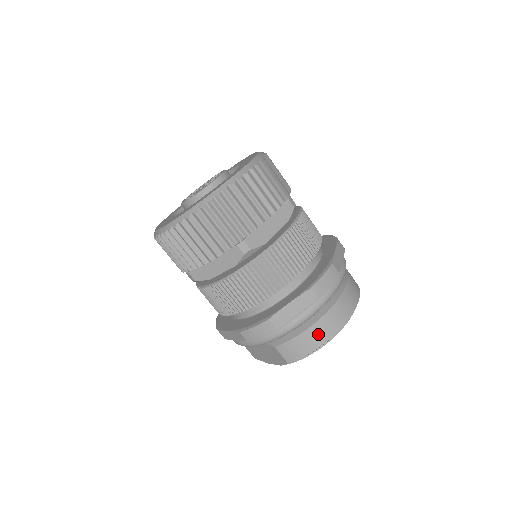
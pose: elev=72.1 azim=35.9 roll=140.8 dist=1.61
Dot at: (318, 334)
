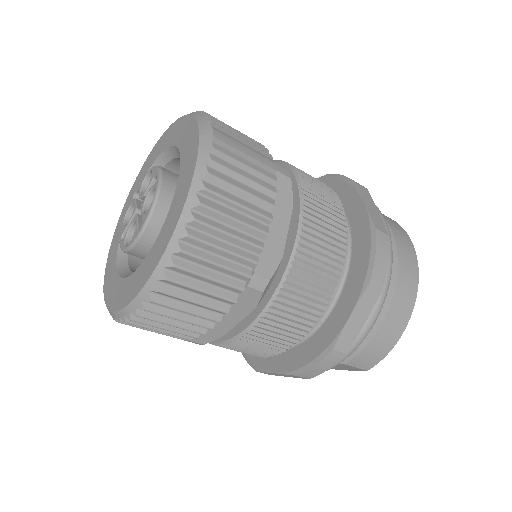
Dot at: (394, 324)
